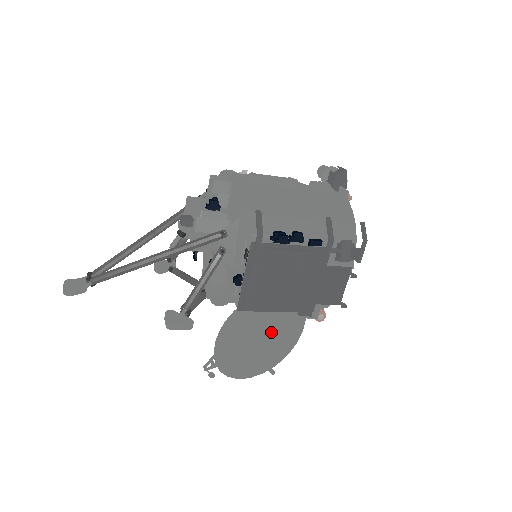
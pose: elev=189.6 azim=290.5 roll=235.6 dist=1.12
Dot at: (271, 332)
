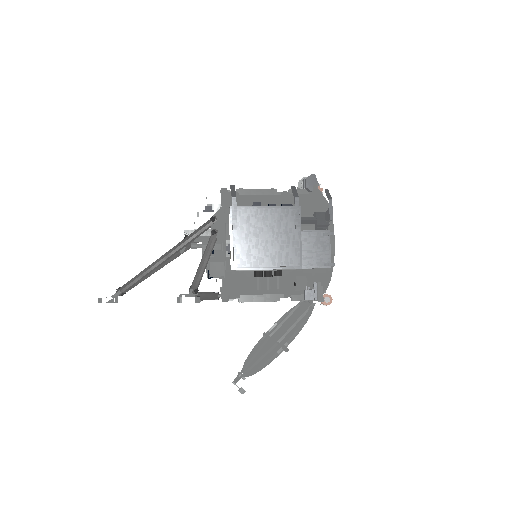
Dot at: occluded
